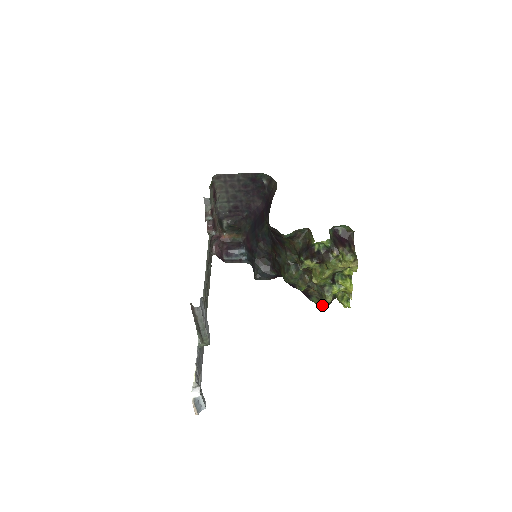
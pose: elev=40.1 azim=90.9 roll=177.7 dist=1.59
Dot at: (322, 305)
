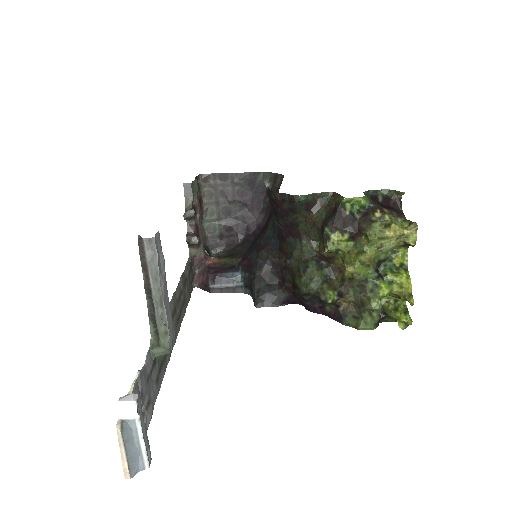
Dot at: (364, 327)
